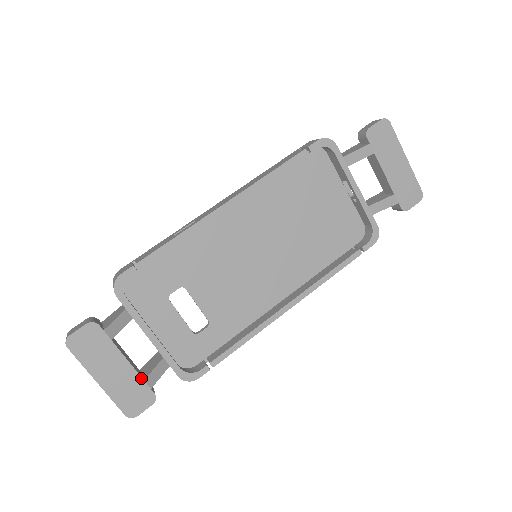
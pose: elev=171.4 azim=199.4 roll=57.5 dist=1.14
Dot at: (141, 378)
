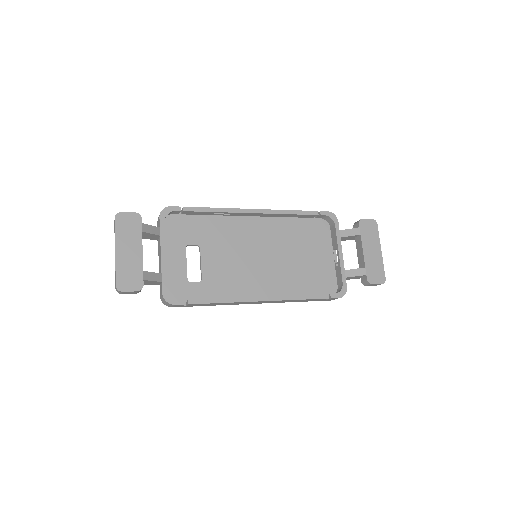
Dot at: (142, 268)
